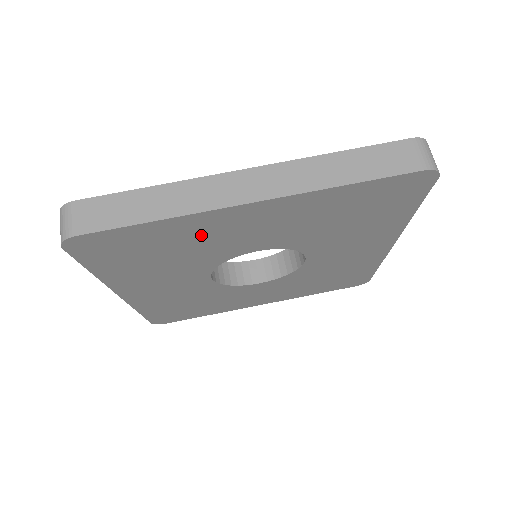
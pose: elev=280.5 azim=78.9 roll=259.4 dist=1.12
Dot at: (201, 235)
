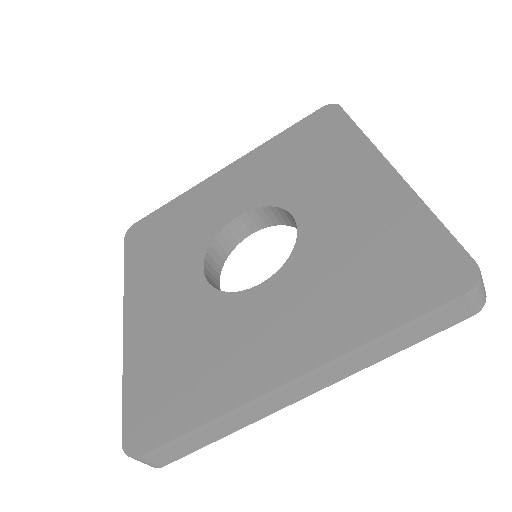
Dot at: occluded
